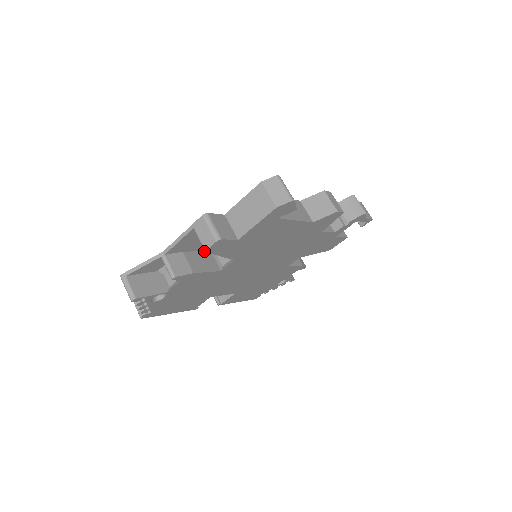
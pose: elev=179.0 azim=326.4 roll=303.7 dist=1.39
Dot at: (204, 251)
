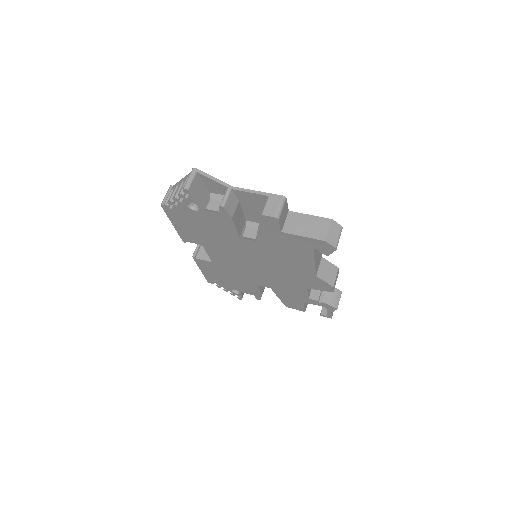
Dot at: (245, 215)
